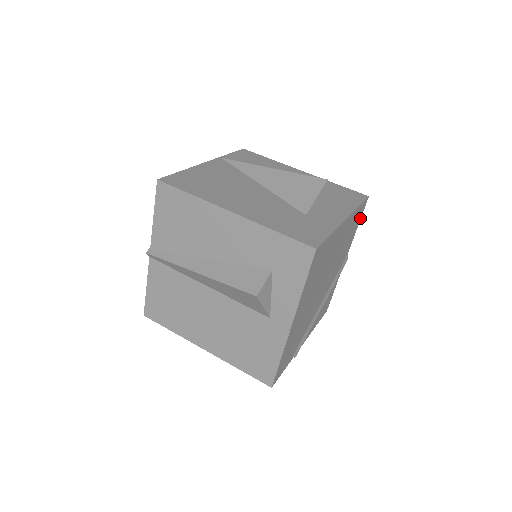
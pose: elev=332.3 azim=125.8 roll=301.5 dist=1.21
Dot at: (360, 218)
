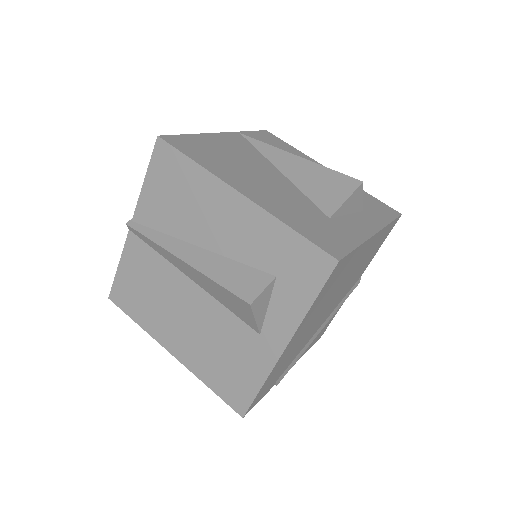
Dot at: (385, 238)
